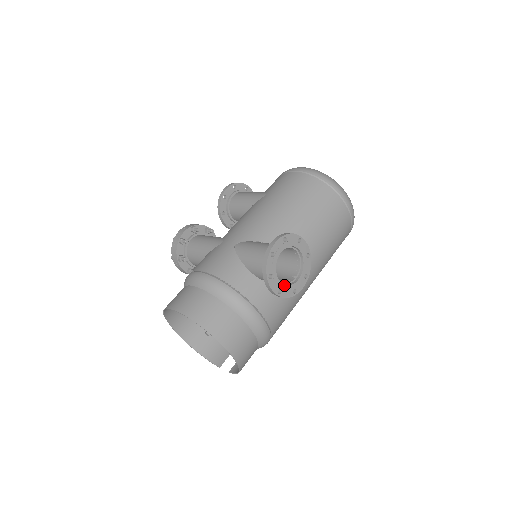
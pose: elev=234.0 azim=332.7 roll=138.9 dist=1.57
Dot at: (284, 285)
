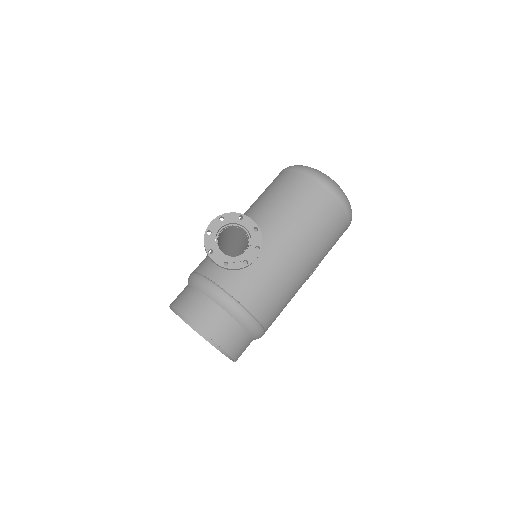
Dot at: (230, 258)
